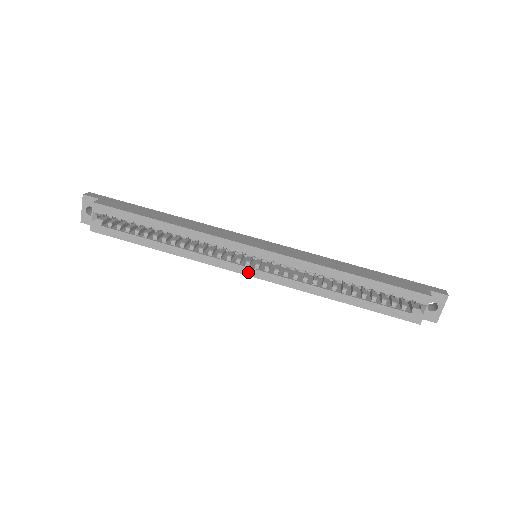
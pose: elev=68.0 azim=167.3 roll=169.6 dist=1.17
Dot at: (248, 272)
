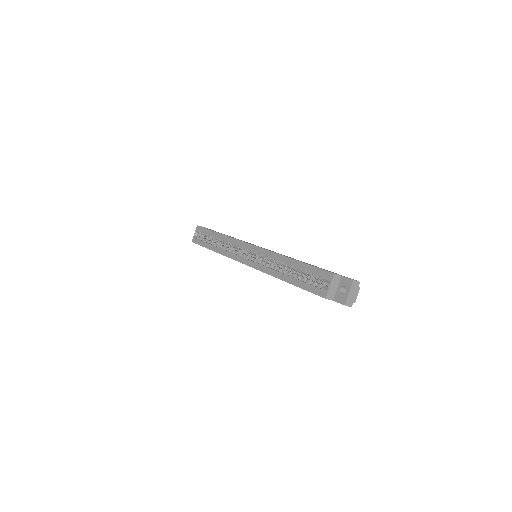
Dot at: (244, 262)
